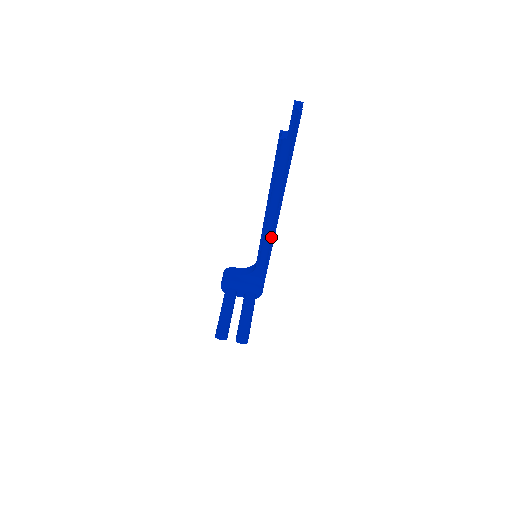
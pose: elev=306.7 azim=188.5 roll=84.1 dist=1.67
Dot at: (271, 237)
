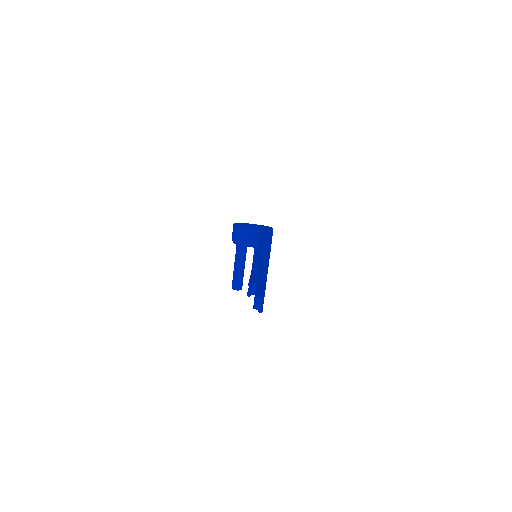
Dot at: occluded
